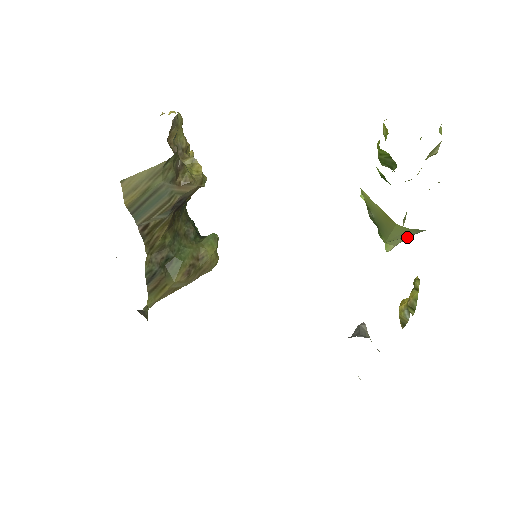
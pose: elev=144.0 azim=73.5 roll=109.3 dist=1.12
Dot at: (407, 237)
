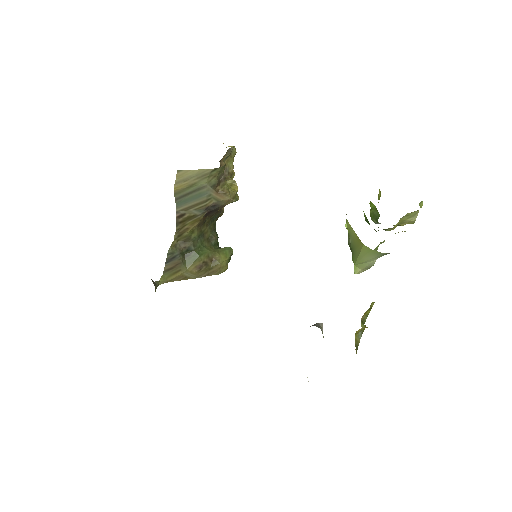
Dot at: (371, 262)
